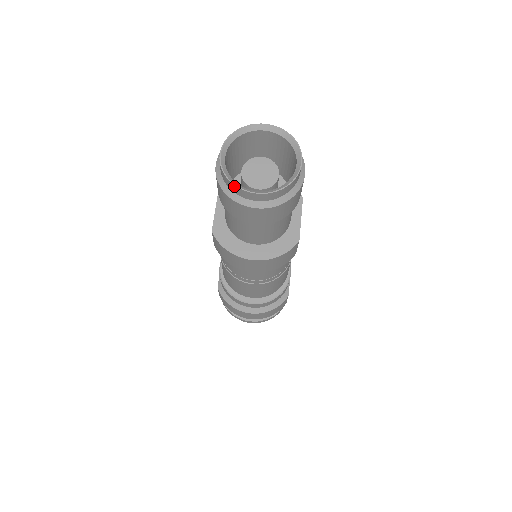
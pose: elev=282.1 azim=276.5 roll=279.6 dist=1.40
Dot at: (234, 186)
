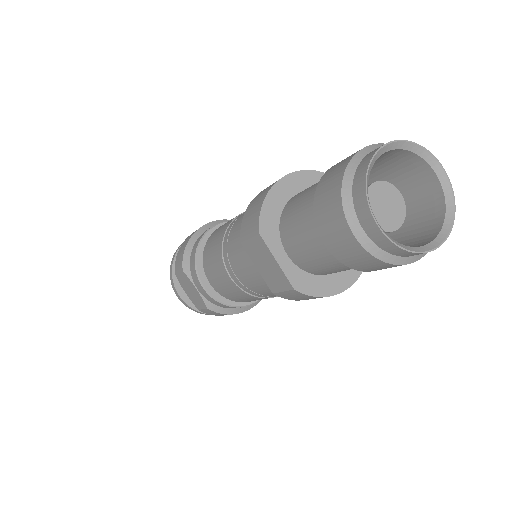
Dot at: (416, 254)
